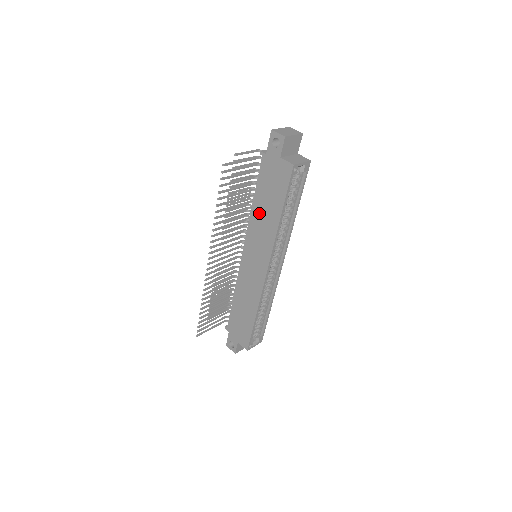
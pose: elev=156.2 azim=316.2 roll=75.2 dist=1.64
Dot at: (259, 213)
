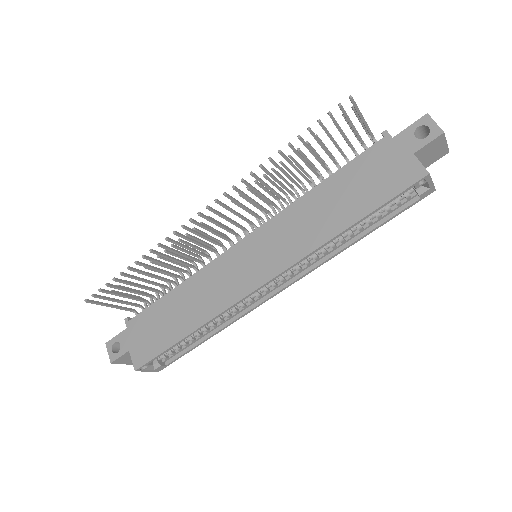
Dot at: (317, 203)
